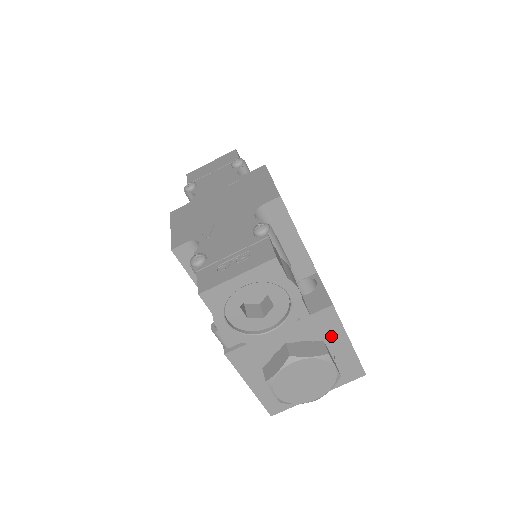
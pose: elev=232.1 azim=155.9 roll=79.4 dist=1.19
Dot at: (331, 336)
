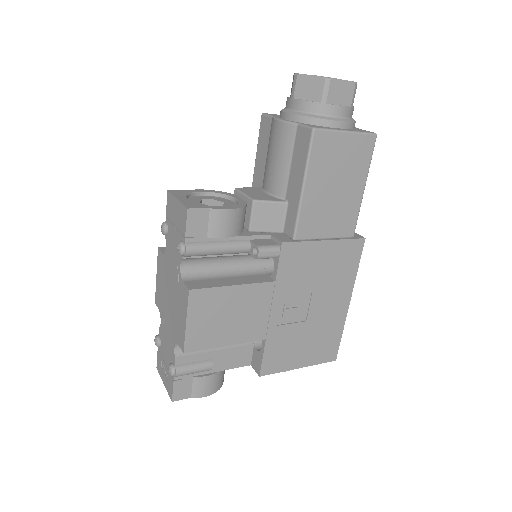
Dot at: occluded
